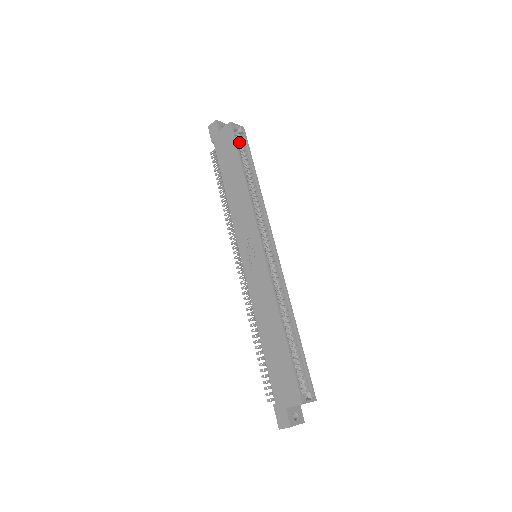
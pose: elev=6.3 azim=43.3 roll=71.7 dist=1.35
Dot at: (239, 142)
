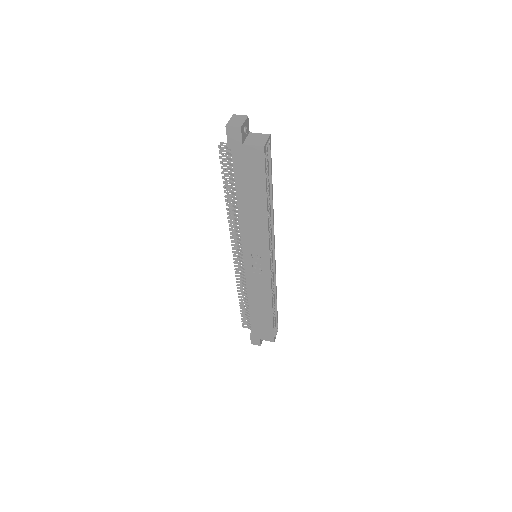
Dot at: occluded
